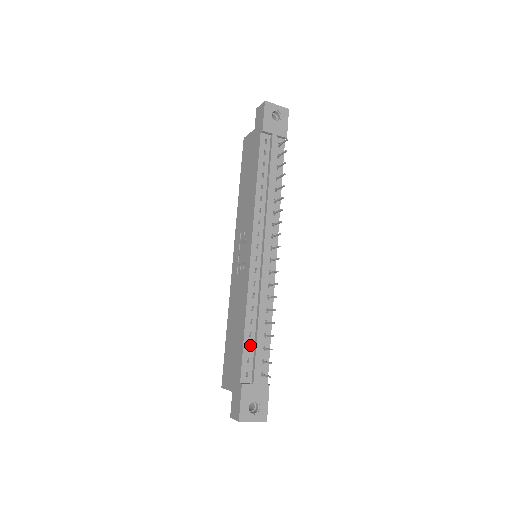
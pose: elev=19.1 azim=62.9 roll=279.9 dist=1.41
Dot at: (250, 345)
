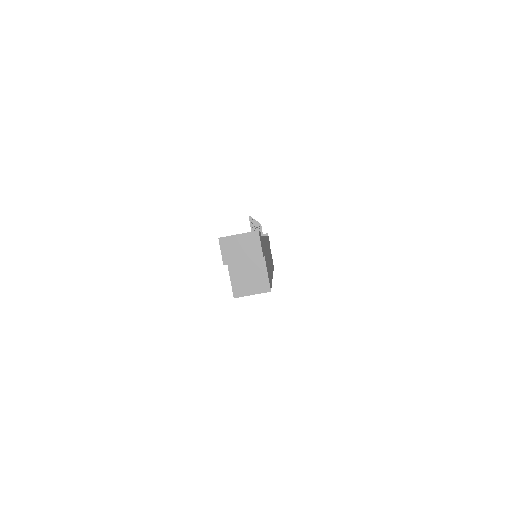
Dot at: occluded
